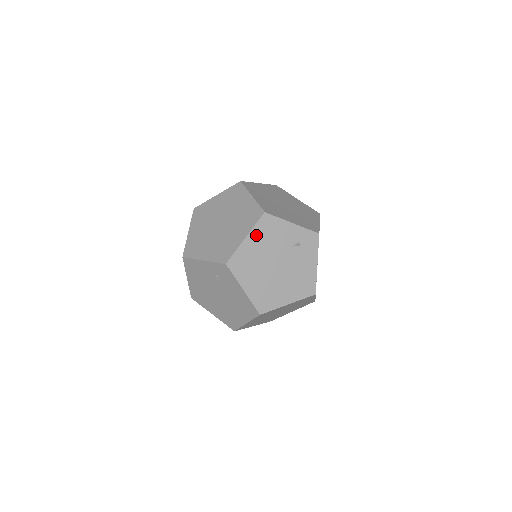
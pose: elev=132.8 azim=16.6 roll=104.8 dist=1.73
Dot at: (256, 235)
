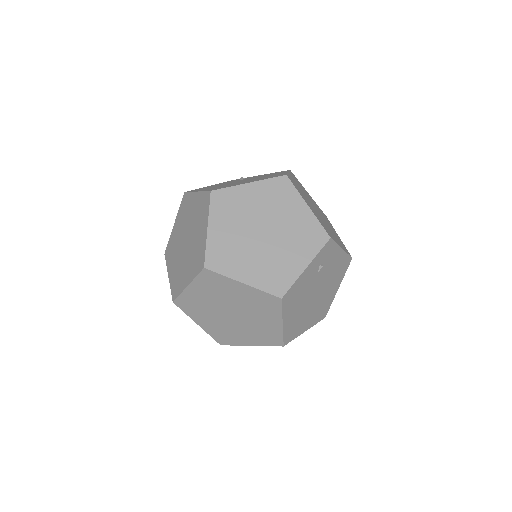
Dot at: (288, 312)
